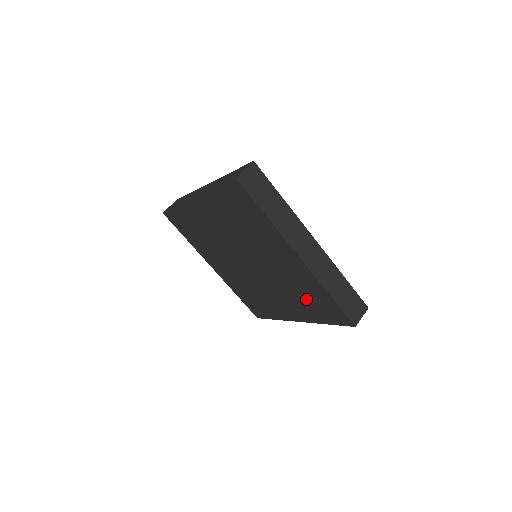
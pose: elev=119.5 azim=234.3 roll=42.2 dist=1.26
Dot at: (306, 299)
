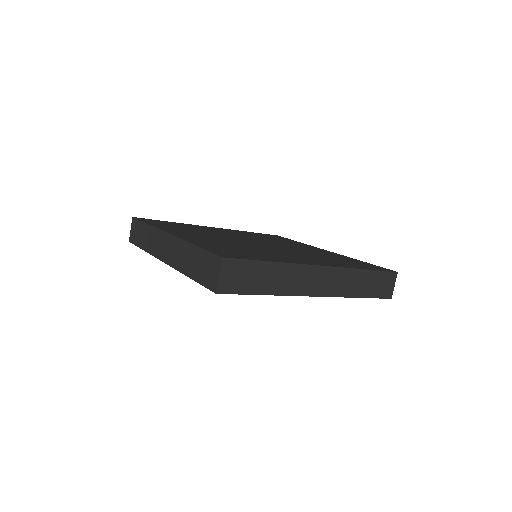
Dot at: occluded
